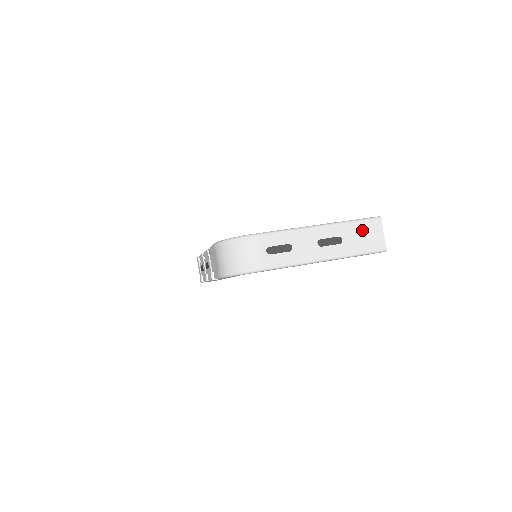
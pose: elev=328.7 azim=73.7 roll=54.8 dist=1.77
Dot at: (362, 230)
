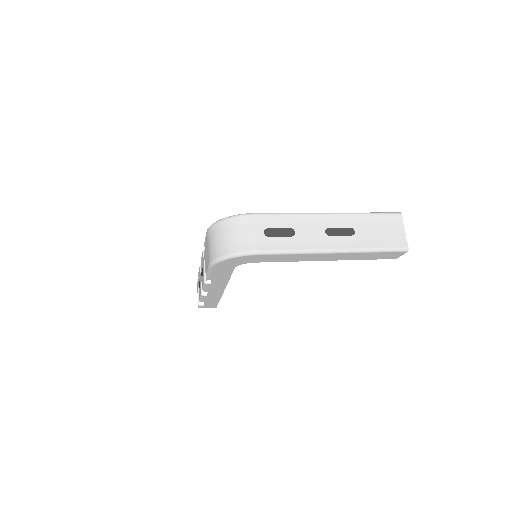
Dot at: (379, 224)
